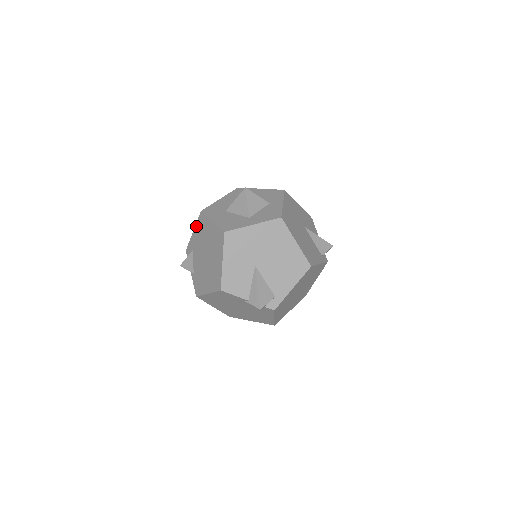
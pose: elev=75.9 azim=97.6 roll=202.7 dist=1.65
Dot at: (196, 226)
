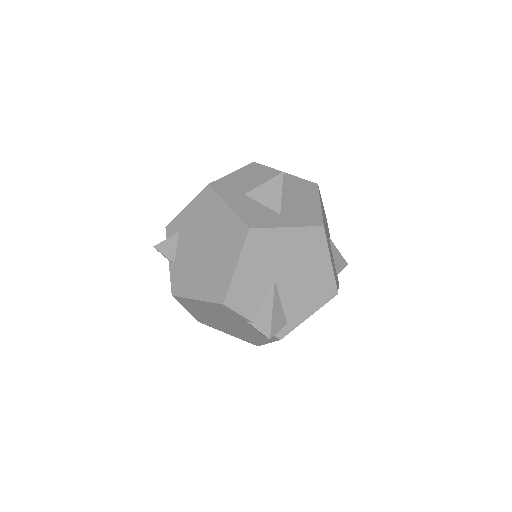
Dot at: (194, 201)
